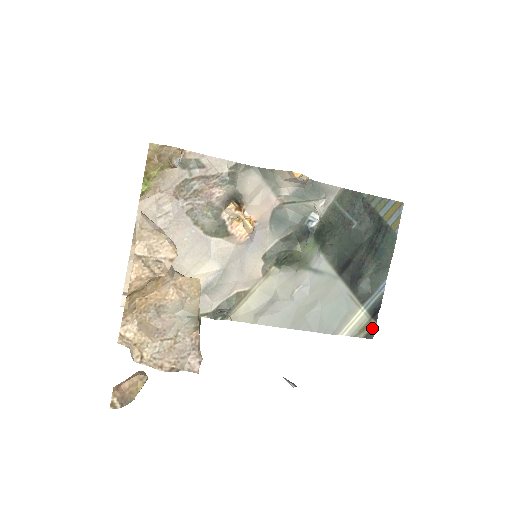
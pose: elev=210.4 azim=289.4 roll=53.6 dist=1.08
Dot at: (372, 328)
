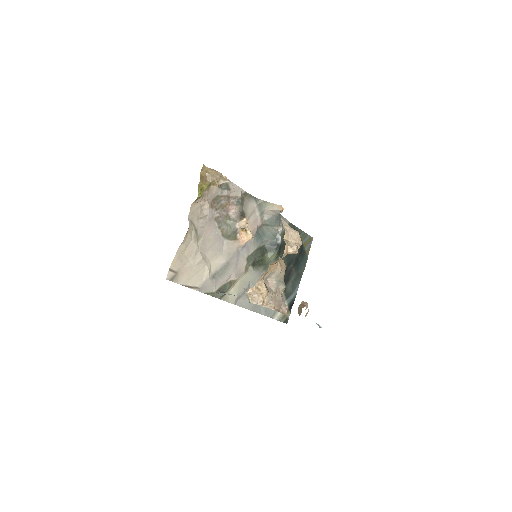
Dot at: (288, 316)
